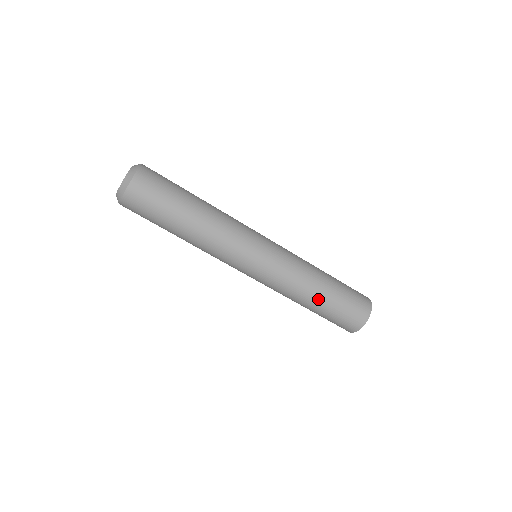
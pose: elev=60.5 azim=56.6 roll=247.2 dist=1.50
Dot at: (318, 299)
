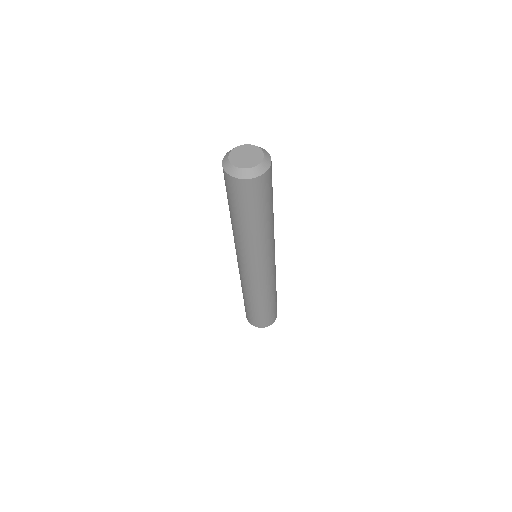
Dot at: (273, 299)
